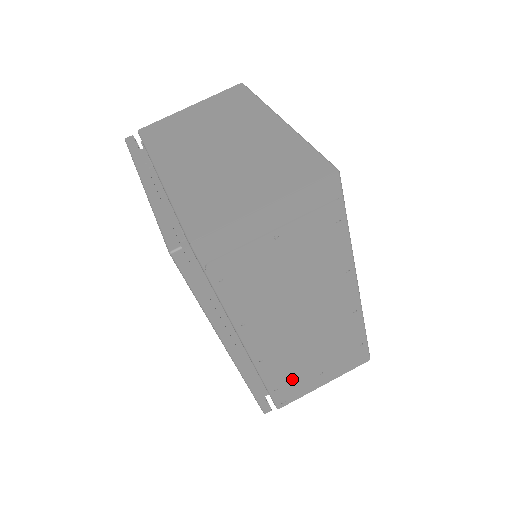
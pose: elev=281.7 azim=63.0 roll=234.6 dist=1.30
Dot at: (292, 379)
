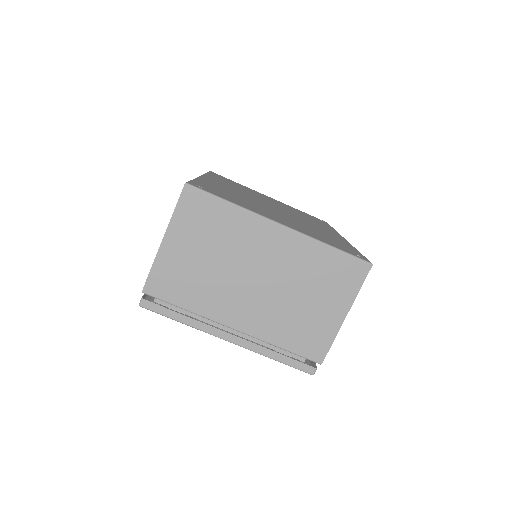
Dot at: occluded
